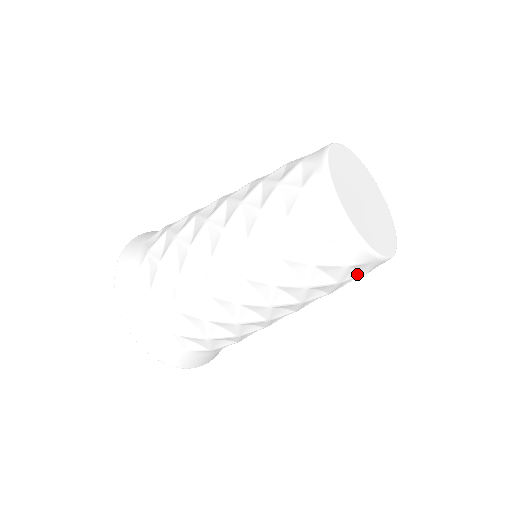
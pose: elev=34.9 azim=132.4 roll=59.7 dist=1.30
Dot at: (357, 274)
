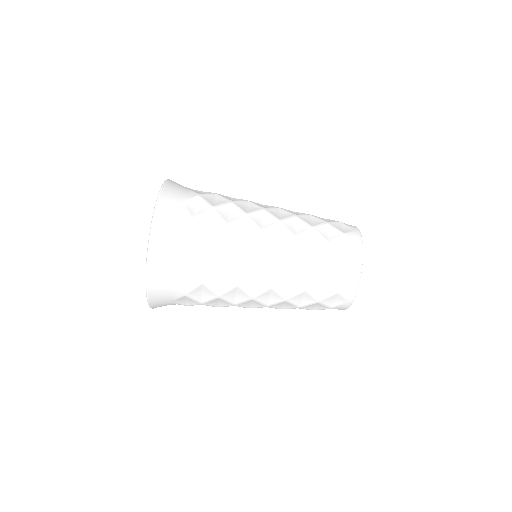
Dot at: occluded
